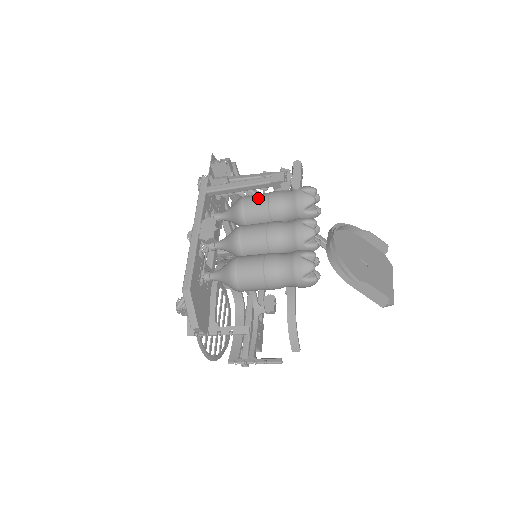
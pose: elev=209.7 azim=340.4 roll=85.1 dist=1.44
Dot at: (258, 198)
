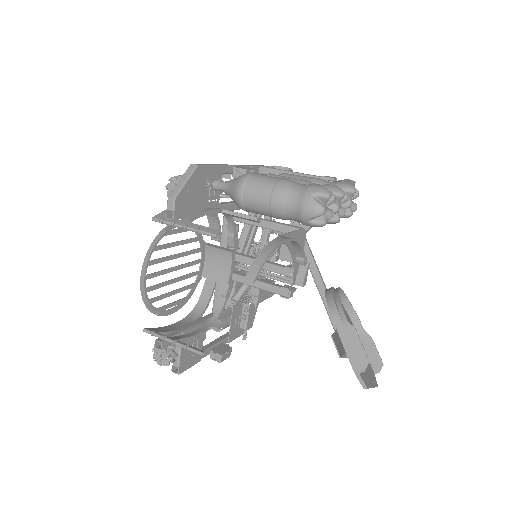
Dot at: (304, 176)
